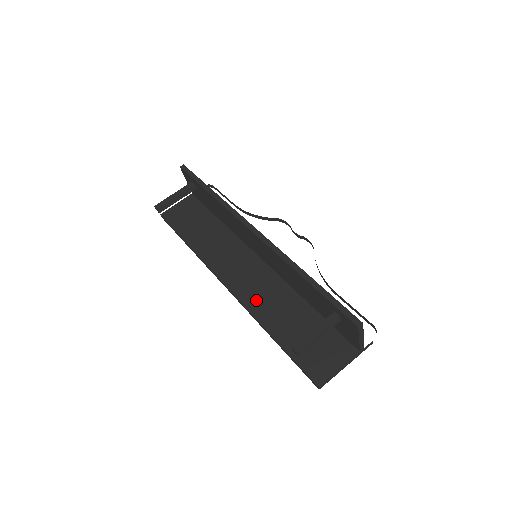
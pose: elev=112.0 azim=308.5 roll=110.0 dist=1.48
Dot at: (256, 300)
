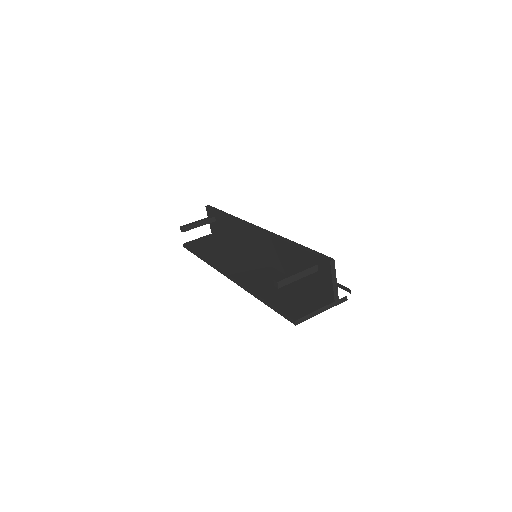
Dot at: (251, 280)
